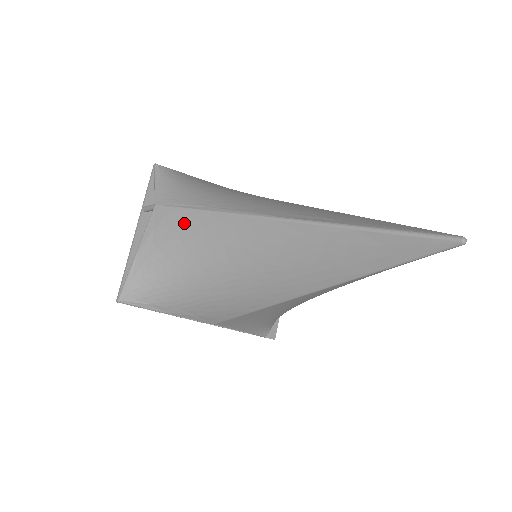
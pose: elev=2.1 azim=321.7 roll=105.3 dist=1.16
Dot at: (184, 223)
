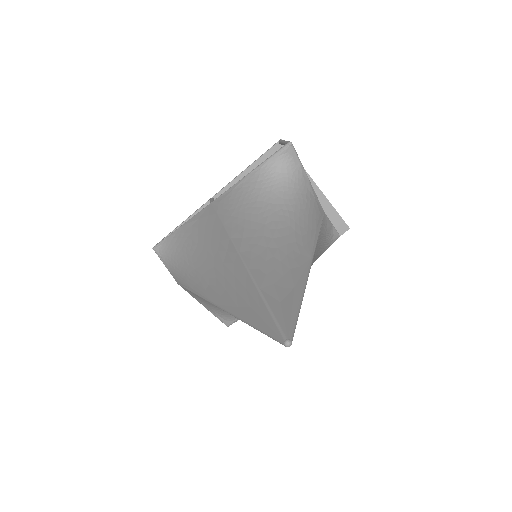
Dot at: (196, 295)
